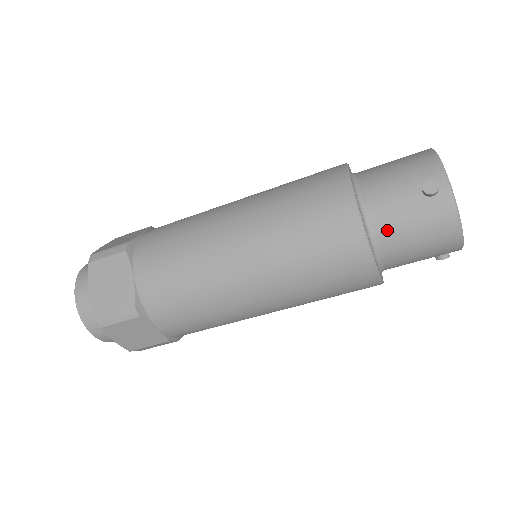
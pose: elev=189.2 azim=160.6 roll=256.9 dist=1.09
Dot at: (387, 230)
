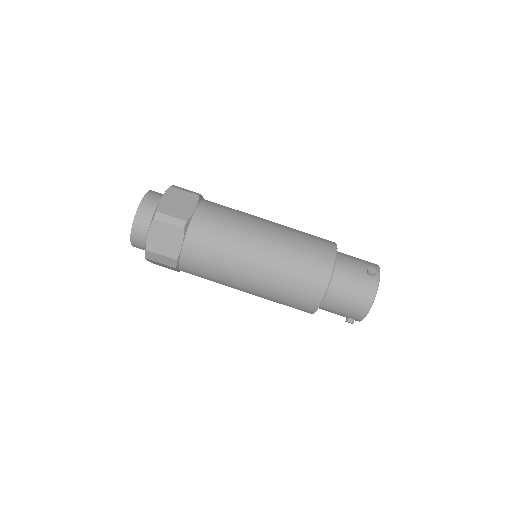
Dot at: (342, 277)
